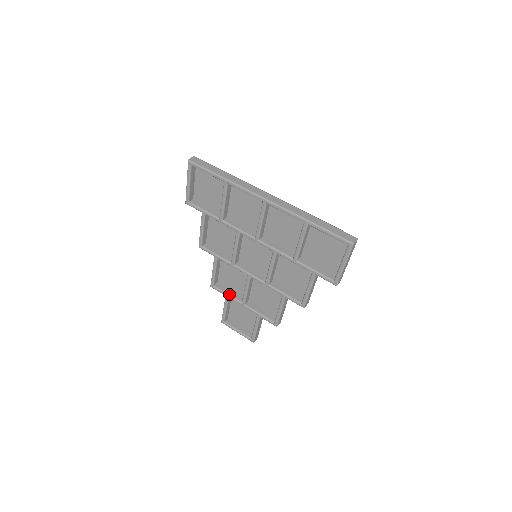
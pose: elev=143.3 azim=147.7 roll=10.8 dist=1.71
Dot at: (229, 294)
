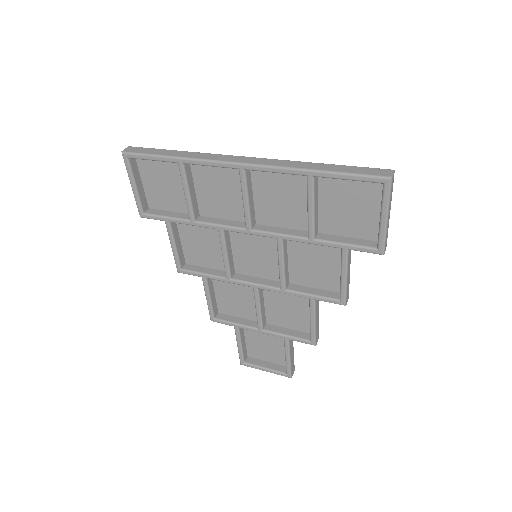
Dot at: (238, 323)
